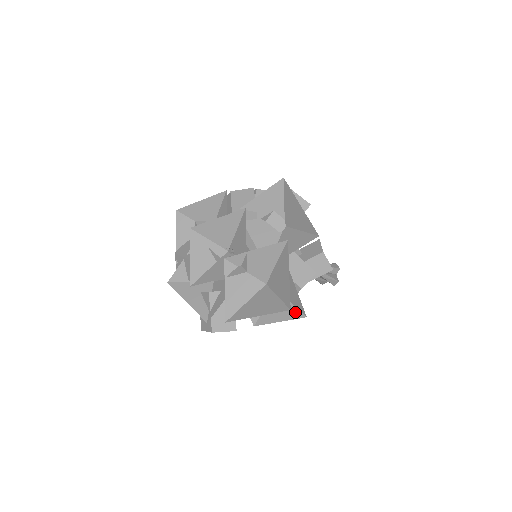
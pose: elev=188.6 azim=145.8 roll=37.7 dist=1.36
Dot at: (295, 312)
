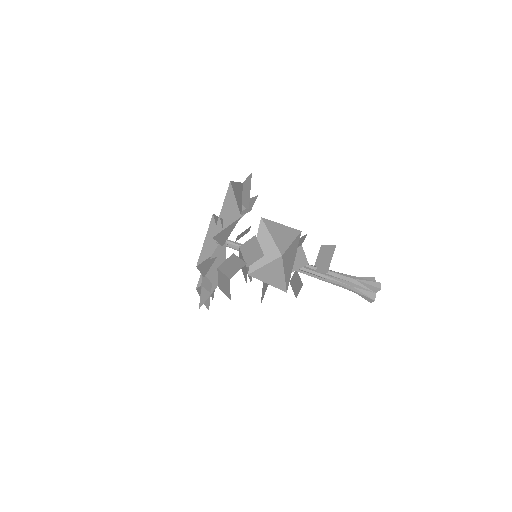
Dot at: (296, 242)
